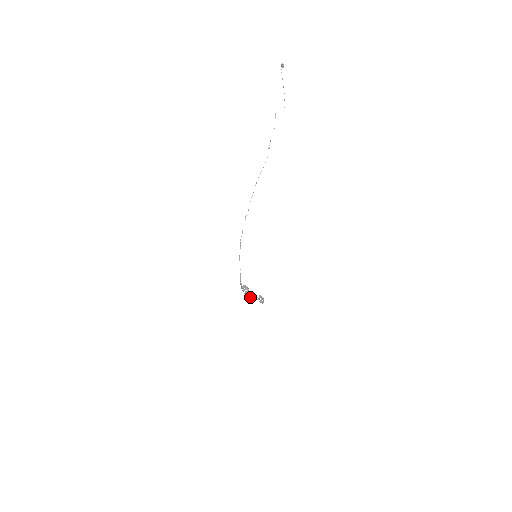
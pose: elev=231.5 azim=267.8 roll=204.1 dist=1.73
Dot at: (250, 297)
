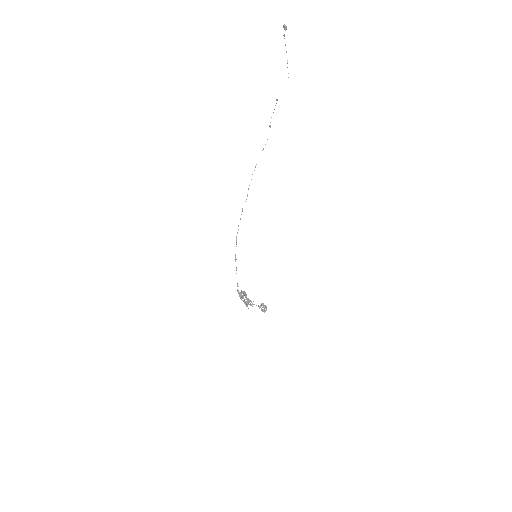
Dot at: occluded
